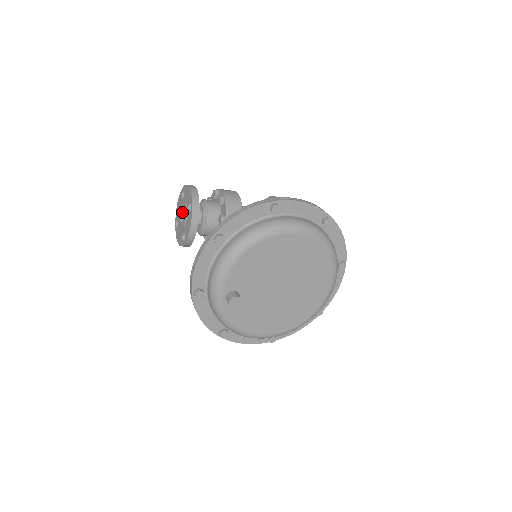
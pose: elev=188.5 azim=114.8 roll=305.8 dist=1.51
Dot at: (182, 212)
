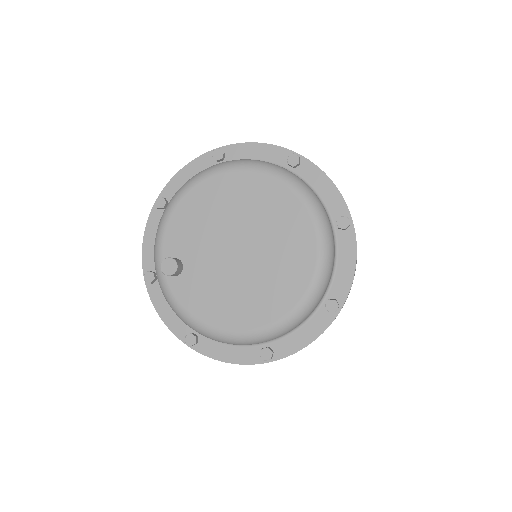
Dot at: occluded
